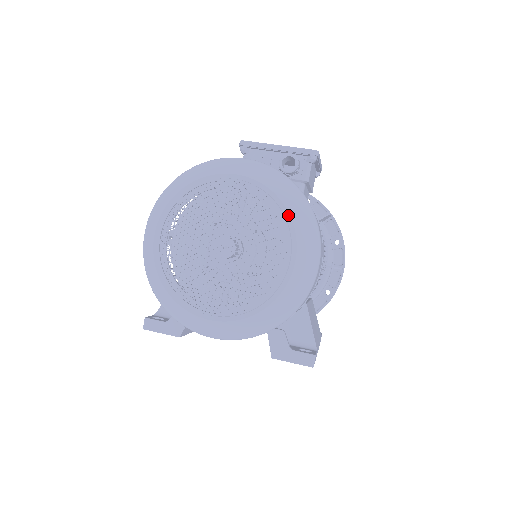
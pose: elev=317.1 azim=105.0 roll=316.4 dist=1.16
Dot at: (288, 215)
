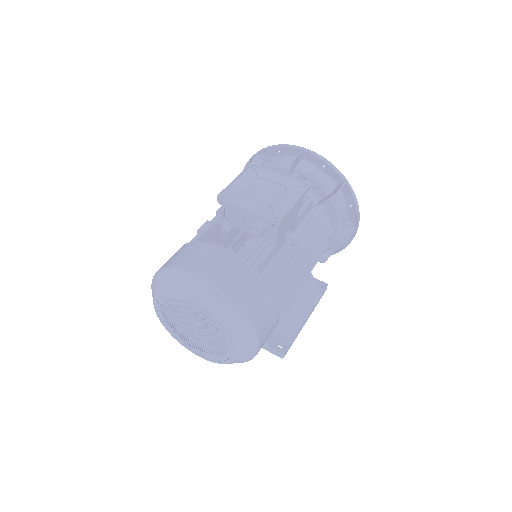
Dot at: (226, 330)
